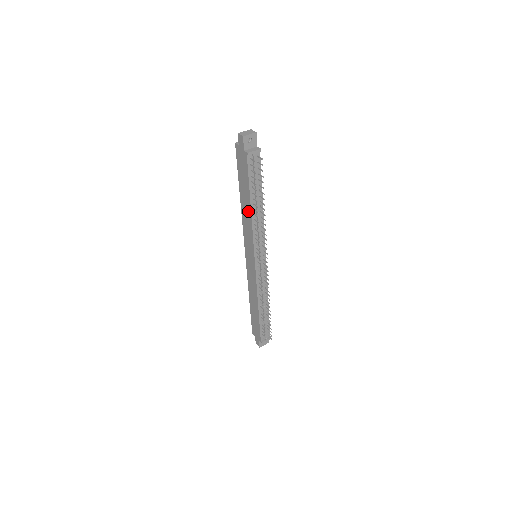
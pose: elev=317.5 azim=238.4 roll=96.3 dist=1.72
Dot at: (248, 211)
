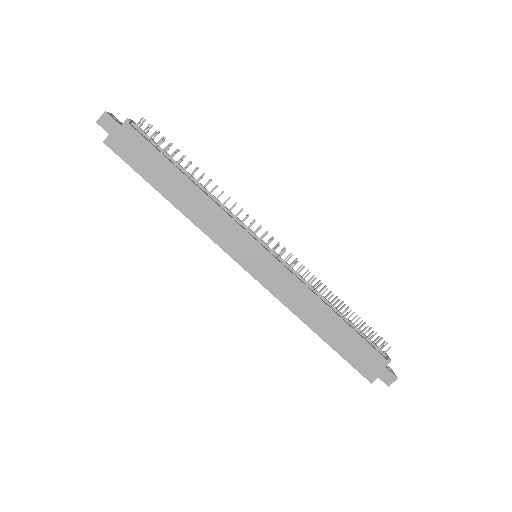
Dot at: (193, 194)
